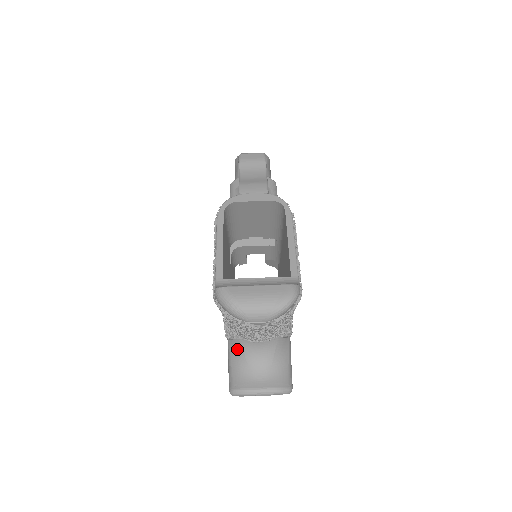
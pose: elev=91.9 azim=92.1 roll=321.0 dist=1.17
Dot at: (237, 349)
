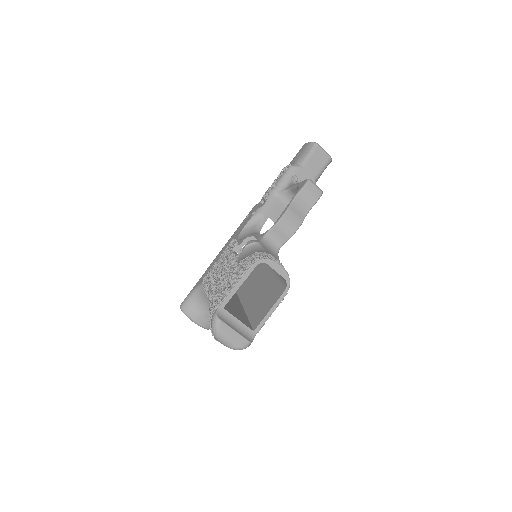
Dot at: (202, 295)
